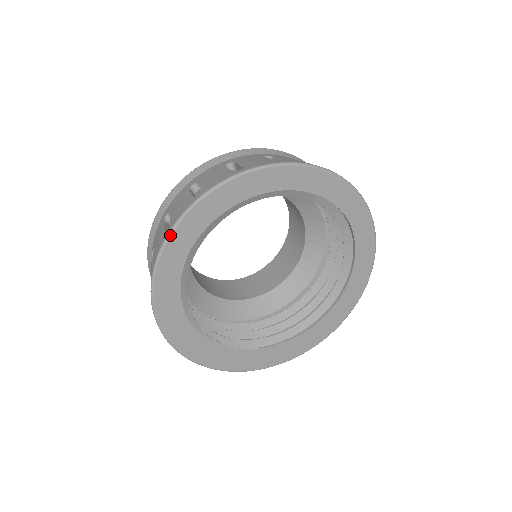
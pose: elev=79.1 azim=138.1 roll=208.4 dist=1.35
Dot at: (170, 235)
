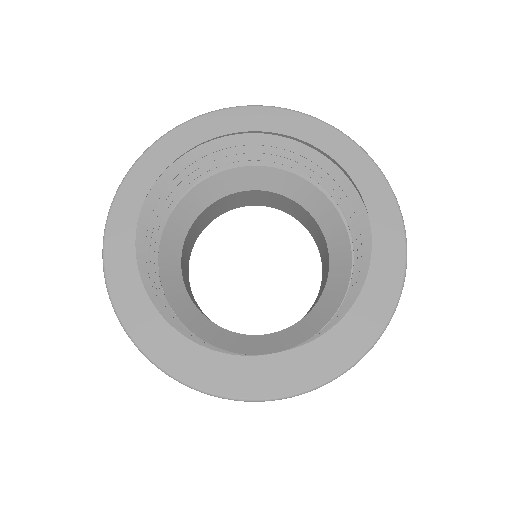
Dot at: (120, 187)
